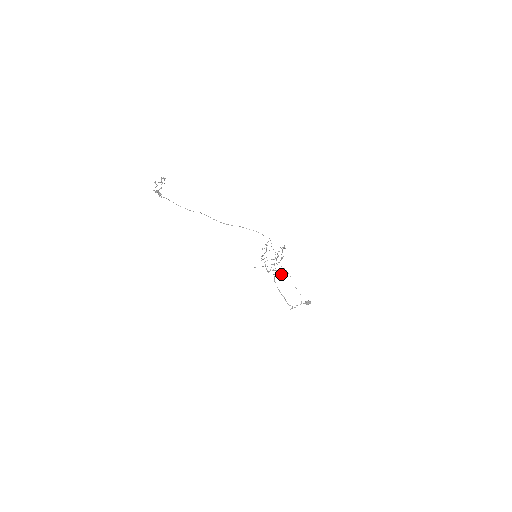
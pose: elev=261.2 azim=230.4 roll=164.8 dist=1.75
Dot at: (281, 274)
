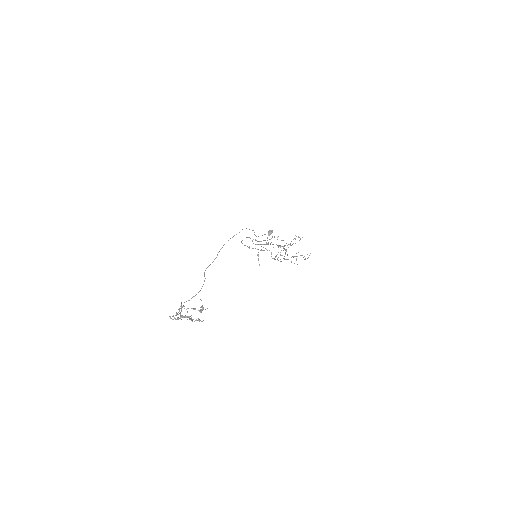
Dot at: (270, 244)
